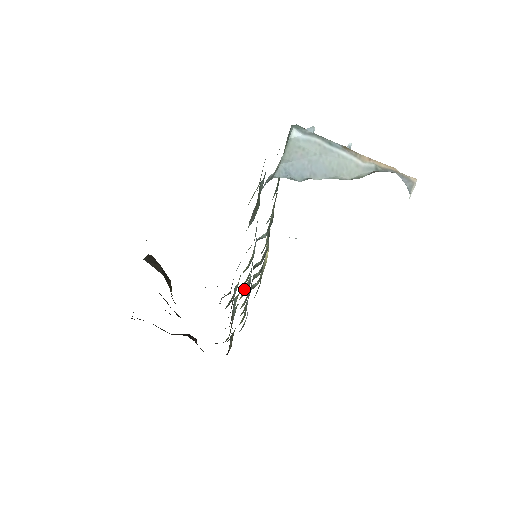
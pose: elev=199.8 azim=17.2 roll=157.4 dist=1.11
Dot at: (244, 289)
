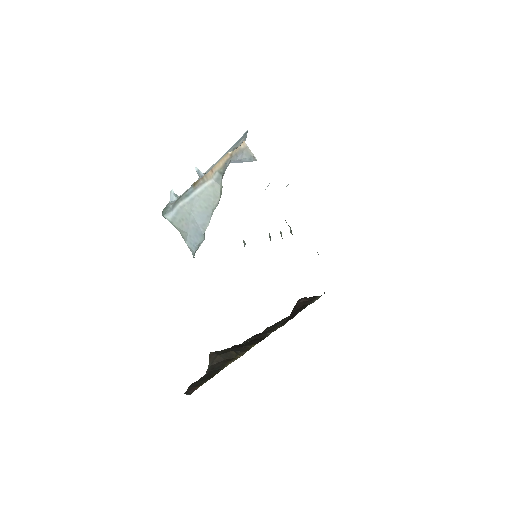
Dot at: occluded
